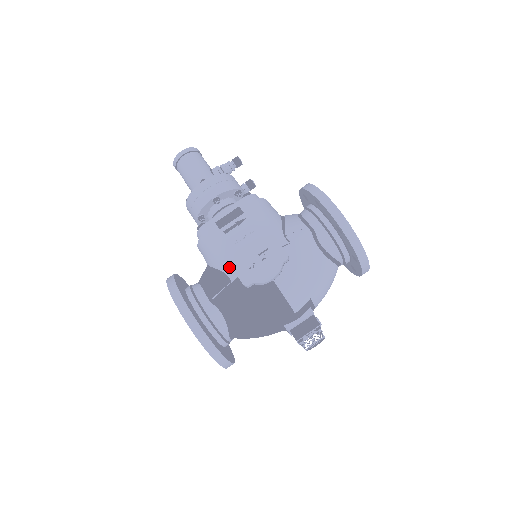
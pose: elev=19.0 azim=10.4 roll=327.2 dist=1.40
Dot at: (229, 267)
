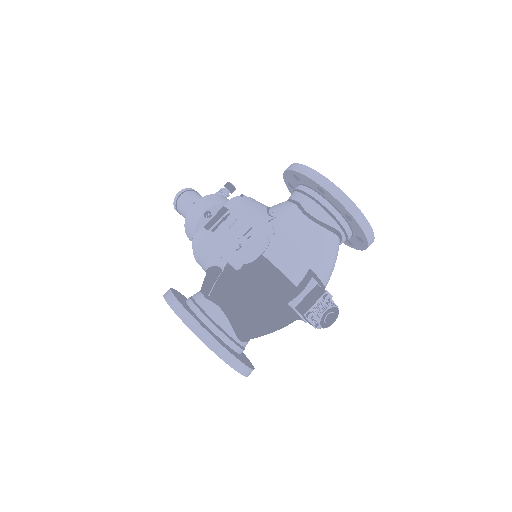
Dot at: (218, 258)
